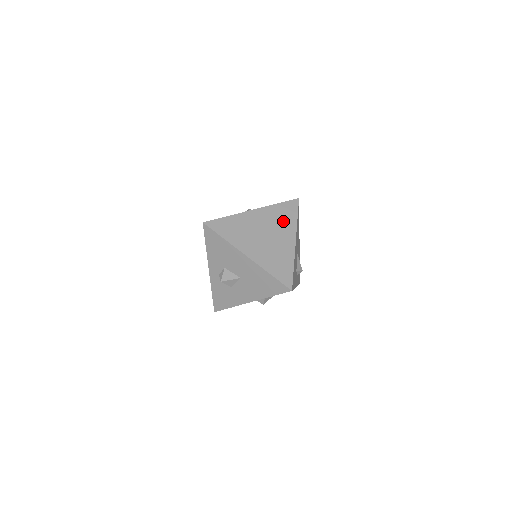
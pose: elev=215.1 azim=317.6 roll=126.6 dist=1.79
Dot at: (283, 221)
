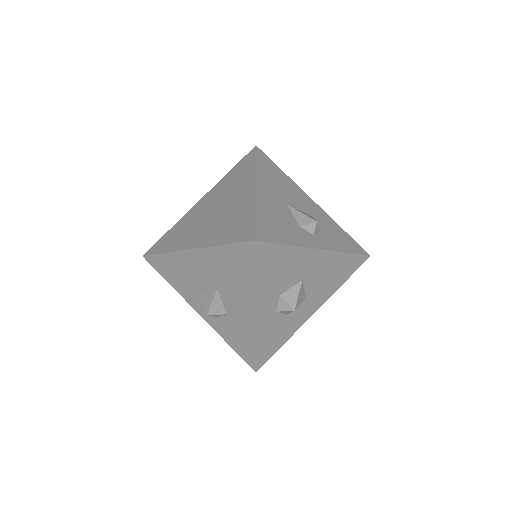
Dot at: (237, 180)
